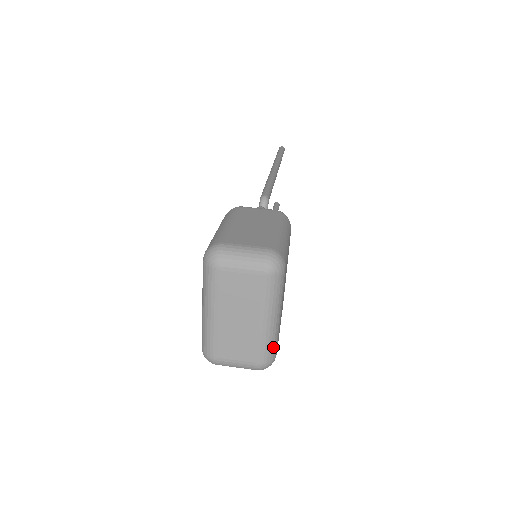
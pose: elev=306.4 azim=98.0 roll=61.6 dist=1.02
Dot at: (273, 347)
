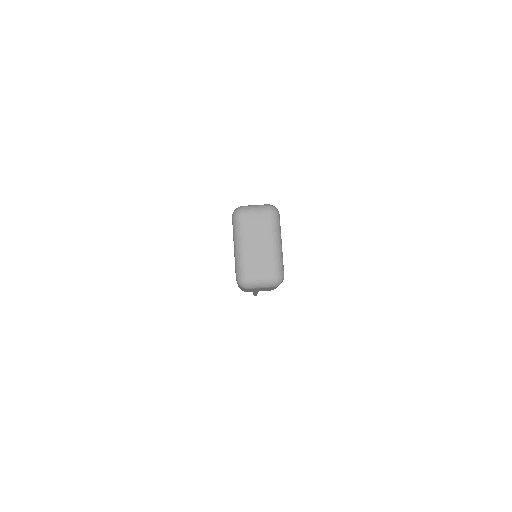
Dot at: (281, 265)
